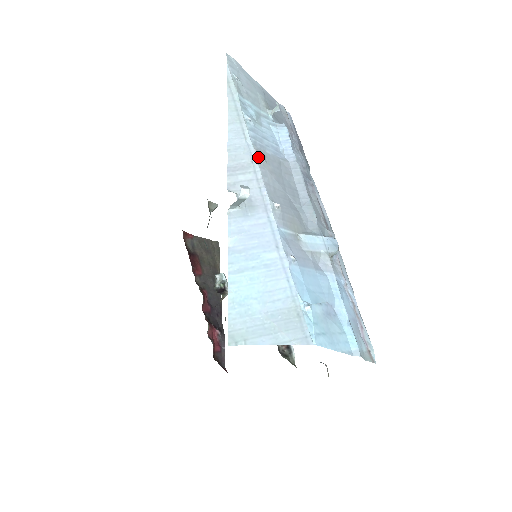
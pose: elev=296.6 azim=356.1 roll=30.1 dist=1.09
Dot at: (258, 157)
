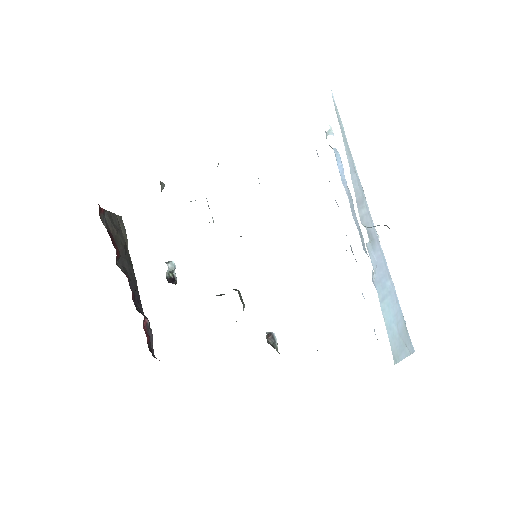
Dot at: (363, 191)
